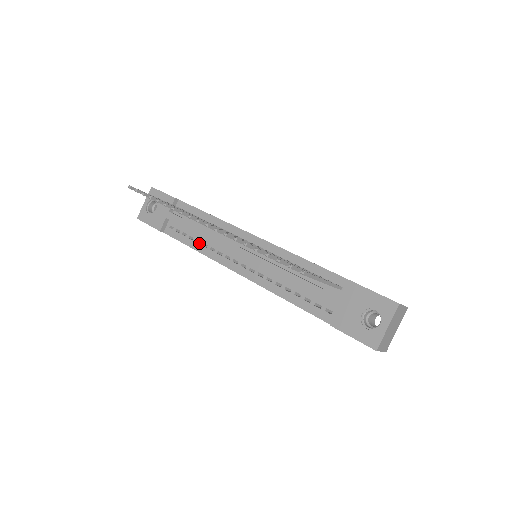
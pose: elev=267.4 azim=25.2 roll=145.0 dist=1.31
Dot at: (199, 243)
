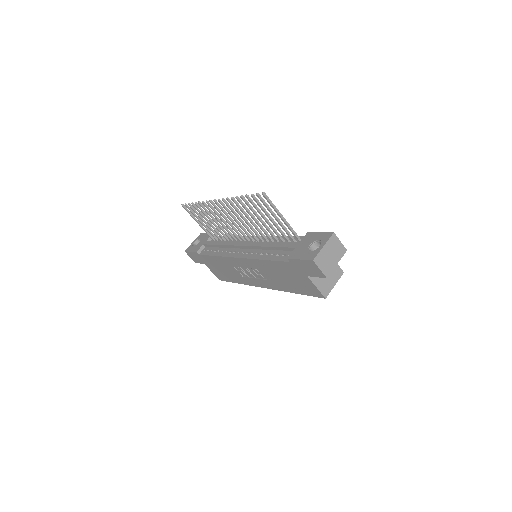
Dot at: occluded
